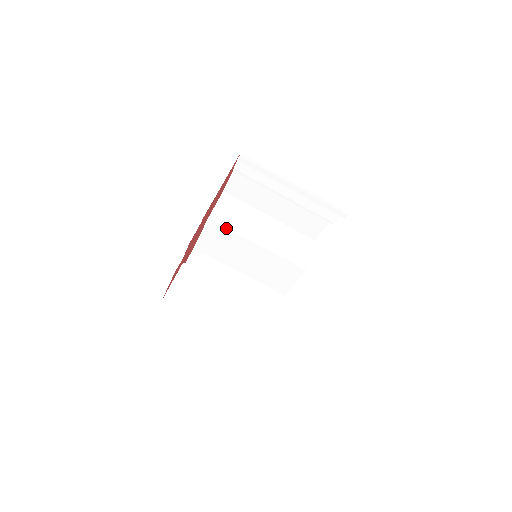
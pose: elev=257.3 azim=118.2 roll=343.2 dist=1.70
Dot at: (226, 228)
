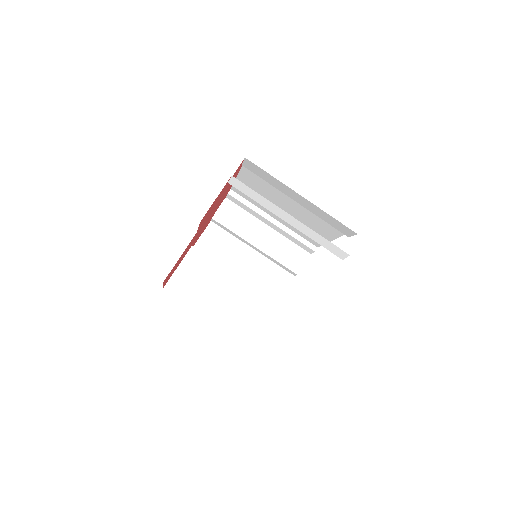
Dot at: (209, 257)
